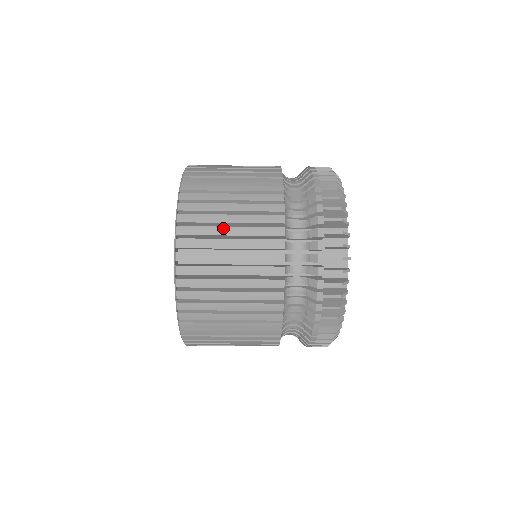
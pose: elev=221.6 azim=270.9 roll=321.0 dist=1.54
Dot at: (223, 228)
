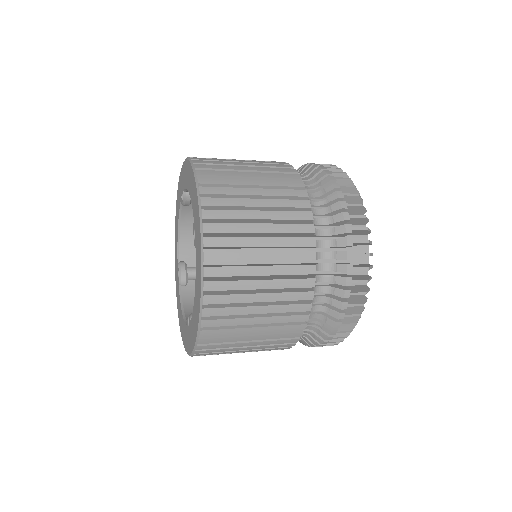
Dot at: (240, 349)
